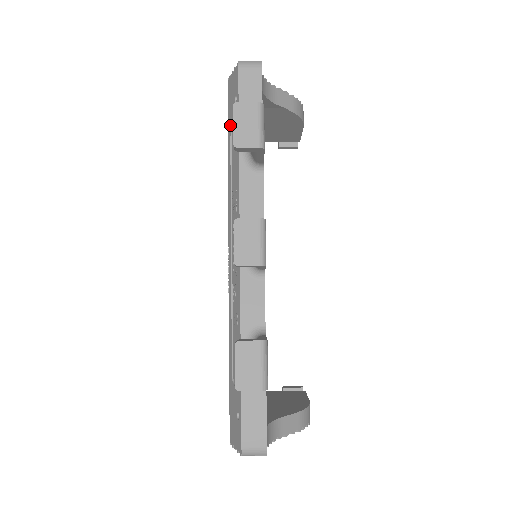
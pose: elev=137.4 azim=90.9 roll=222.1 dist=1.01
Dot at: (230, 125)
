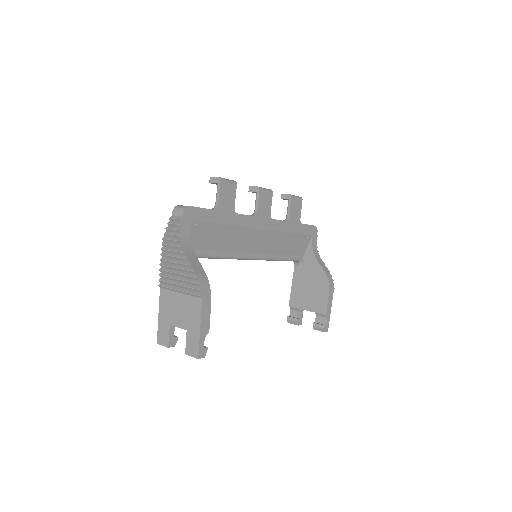
Dot at: occluded
